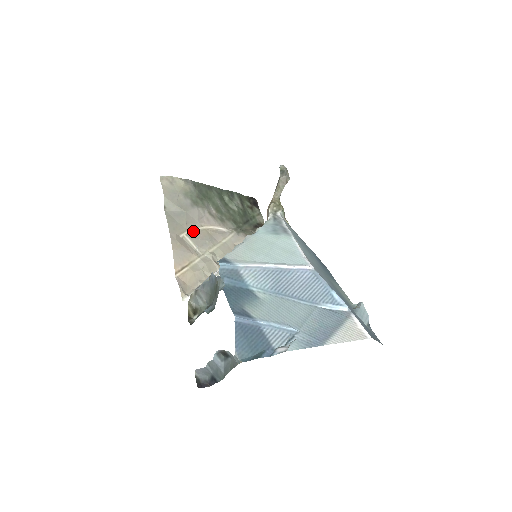
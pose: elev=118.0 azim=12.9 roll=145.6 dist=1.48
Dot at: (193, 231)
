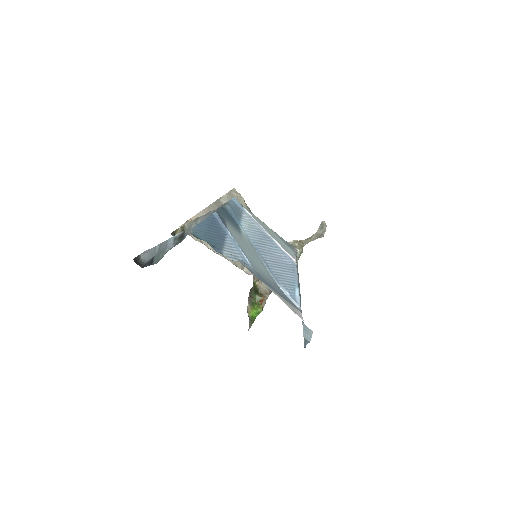
Dot at: occluded
